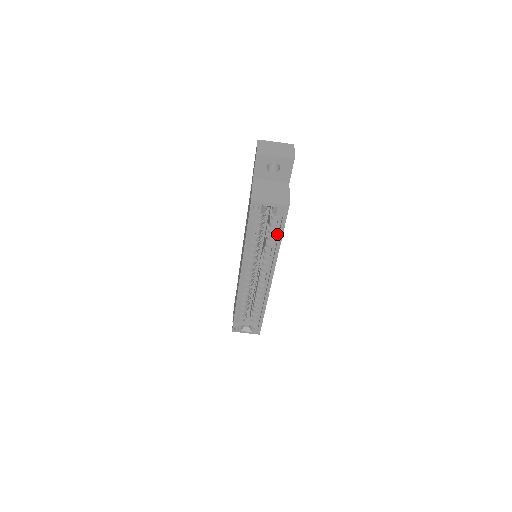
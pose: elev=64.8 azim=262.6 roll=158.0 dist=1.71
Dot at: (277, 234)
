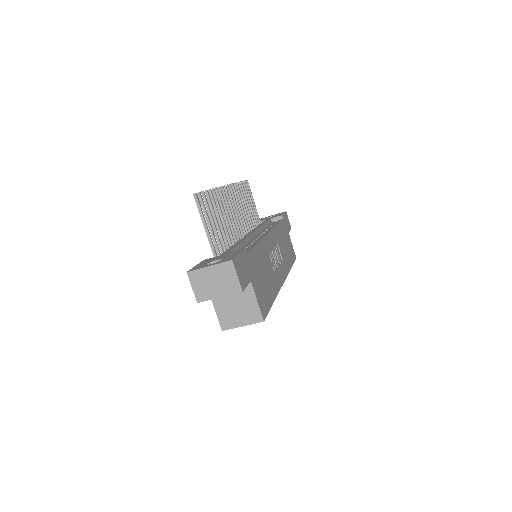
Dot at: occluded
